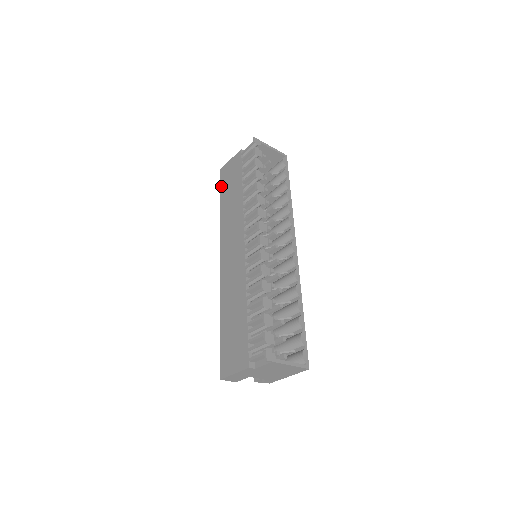
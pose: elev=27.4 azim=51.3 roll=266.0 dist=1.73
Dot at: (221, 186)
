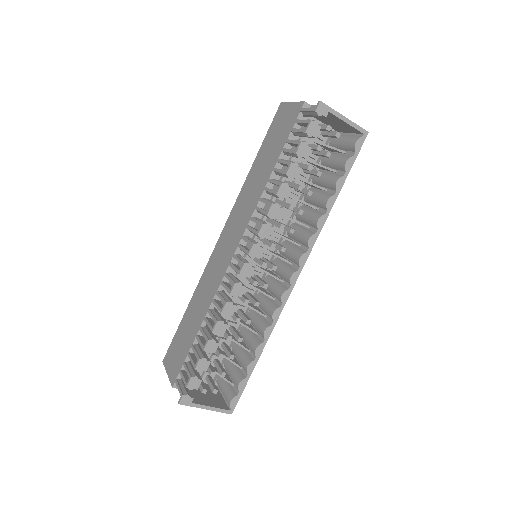
Dot at: (268, 132)
